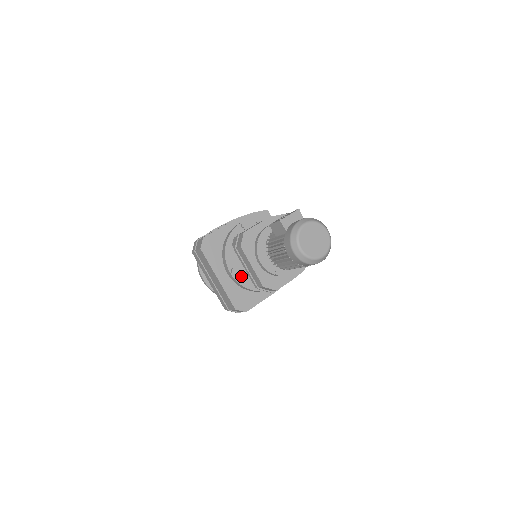
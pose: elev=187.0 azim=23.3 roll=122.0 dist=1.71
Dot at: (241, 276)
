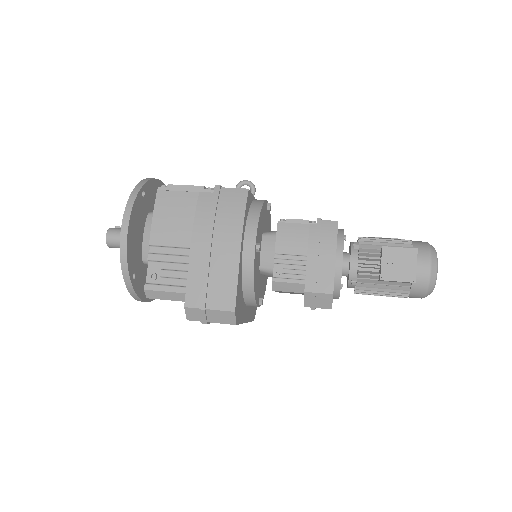
Dot at: (261, 295)
